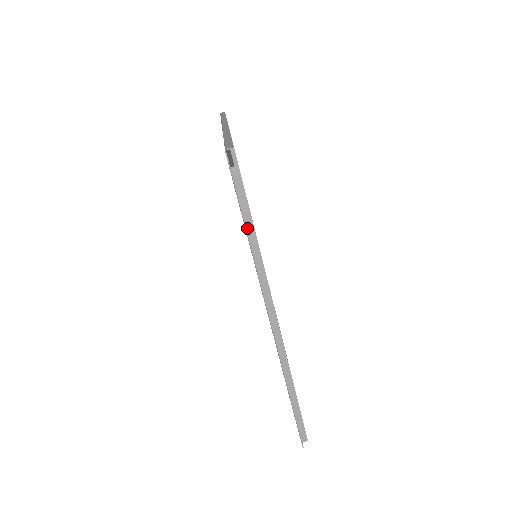
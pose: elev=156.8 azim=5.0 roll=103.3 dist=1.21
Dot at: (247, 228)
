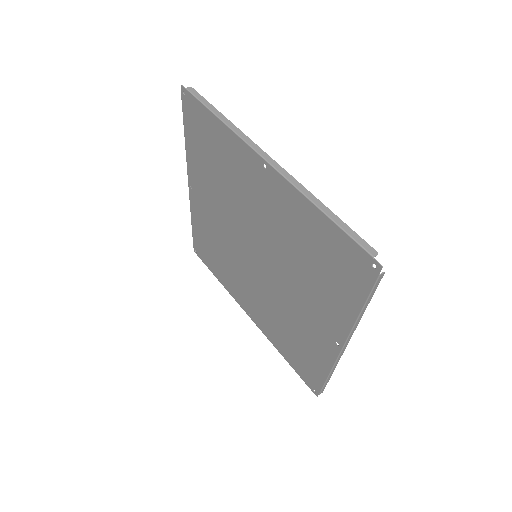
Dot at: (366, 305)
